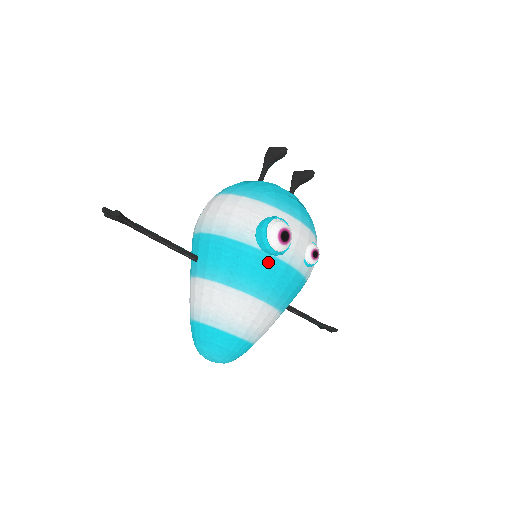
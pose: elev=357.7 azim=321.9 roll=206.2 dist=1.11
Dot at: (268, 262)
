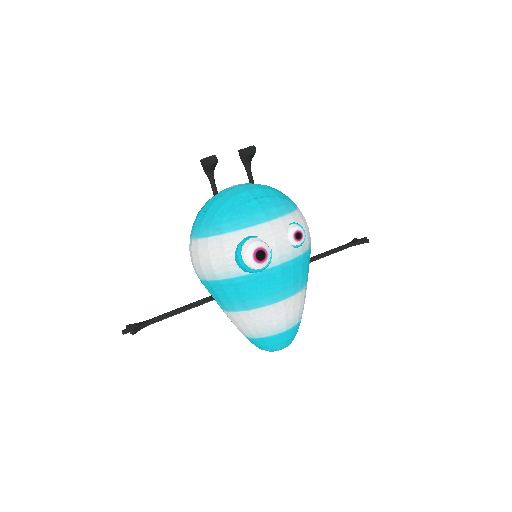
Dot at: (263, 277)
